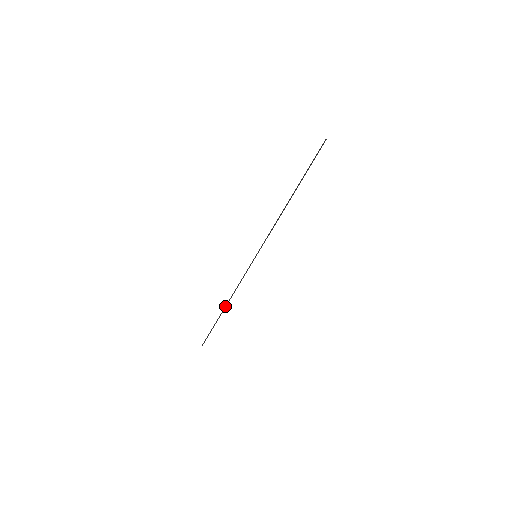
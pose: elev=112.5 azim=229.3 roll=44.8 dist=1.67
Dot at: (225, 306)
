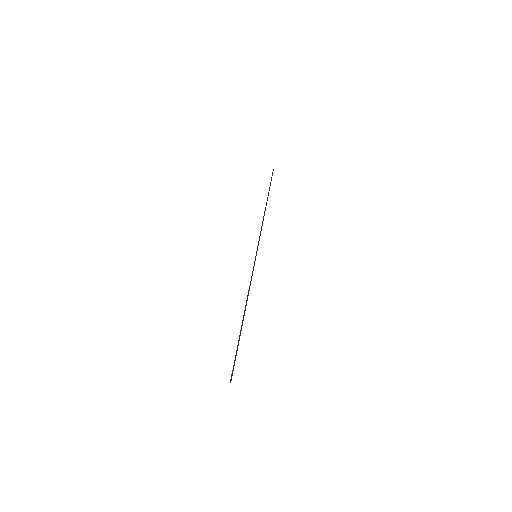
Dot at: (243, 316)
